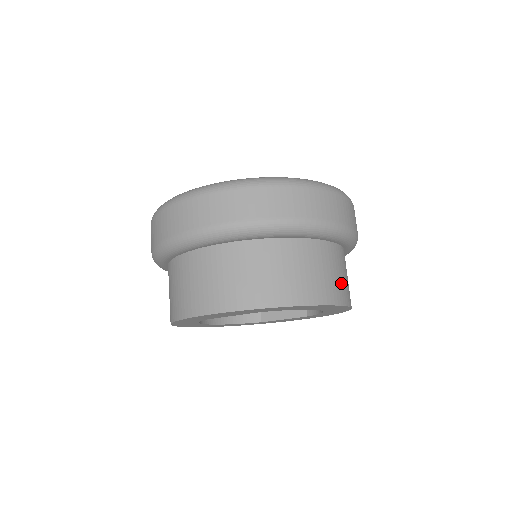
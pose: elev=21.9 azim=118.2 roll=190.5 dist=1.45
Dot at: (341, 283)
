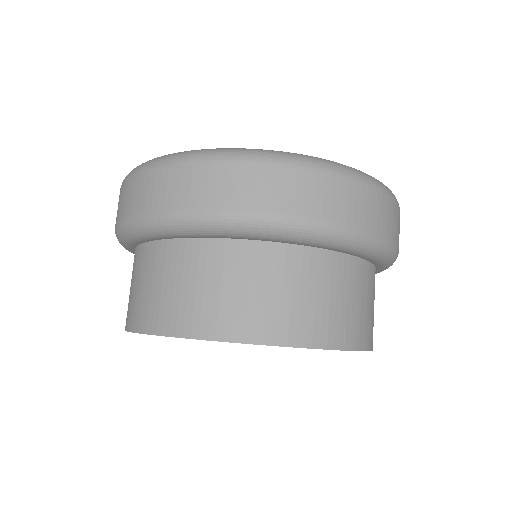
Dot at: (361, 317)
